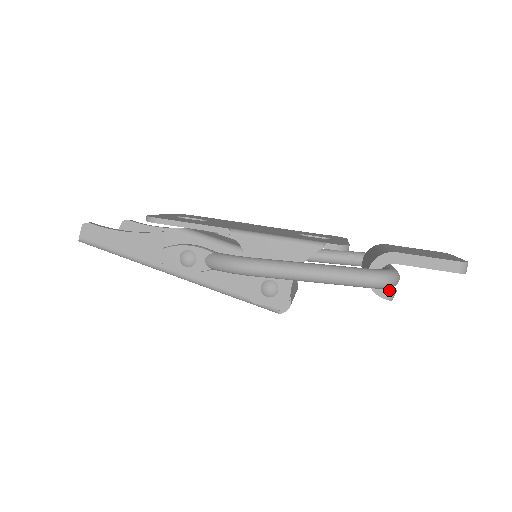
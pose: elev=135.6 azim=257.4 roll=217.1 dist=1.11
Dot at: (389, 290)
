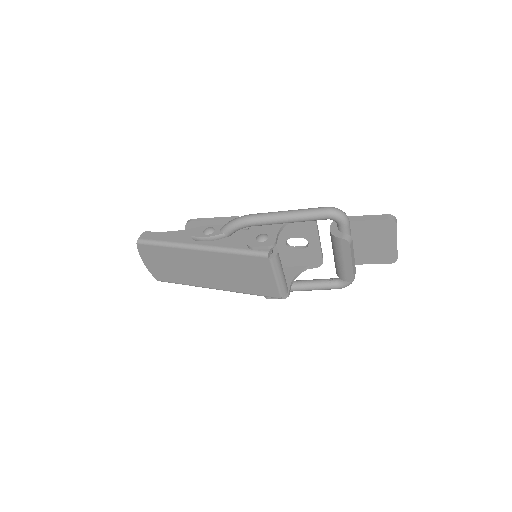
Dot at: (345, 234)
